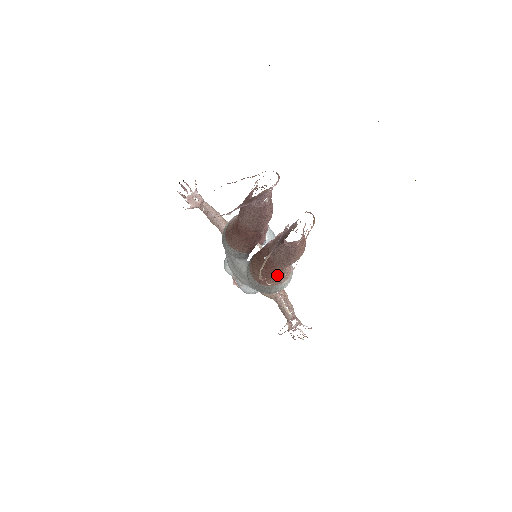
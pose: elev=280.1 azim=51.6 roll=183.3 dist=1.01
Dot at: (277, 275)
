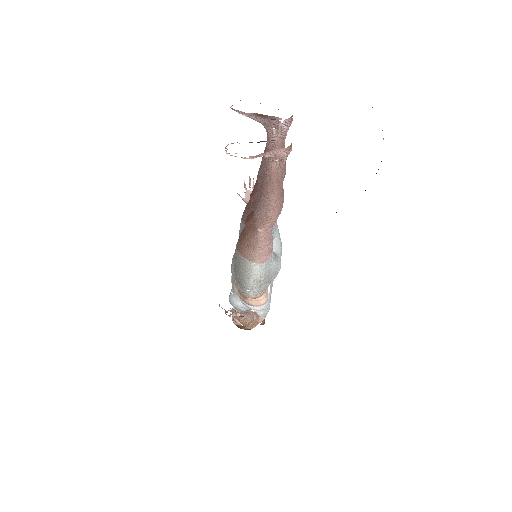
Dot at: (251, 238)
